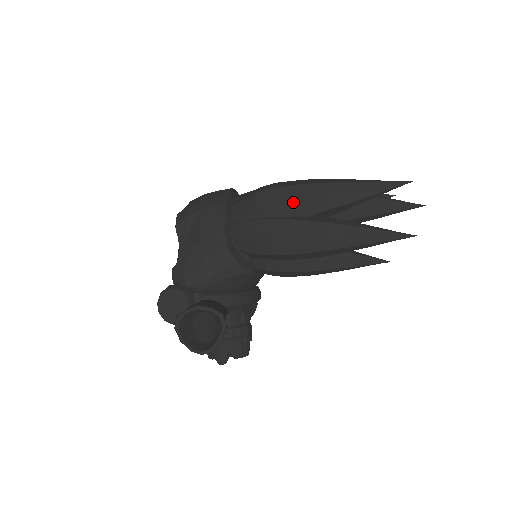
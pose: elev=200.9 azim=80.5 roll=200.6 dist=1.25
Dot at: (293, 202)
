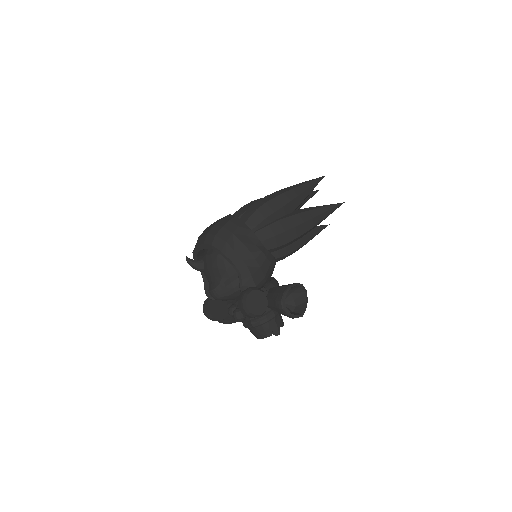
Dot at: (284, 206)
